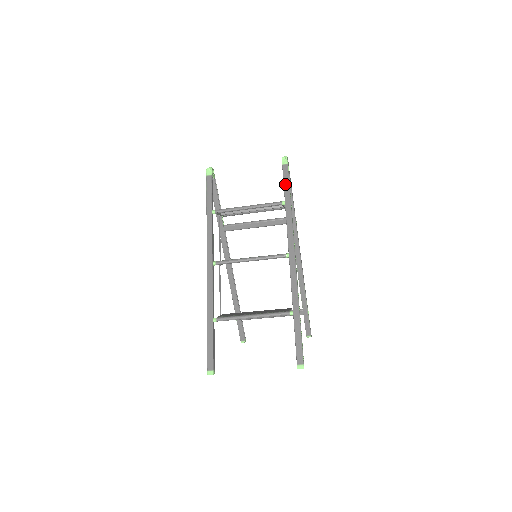
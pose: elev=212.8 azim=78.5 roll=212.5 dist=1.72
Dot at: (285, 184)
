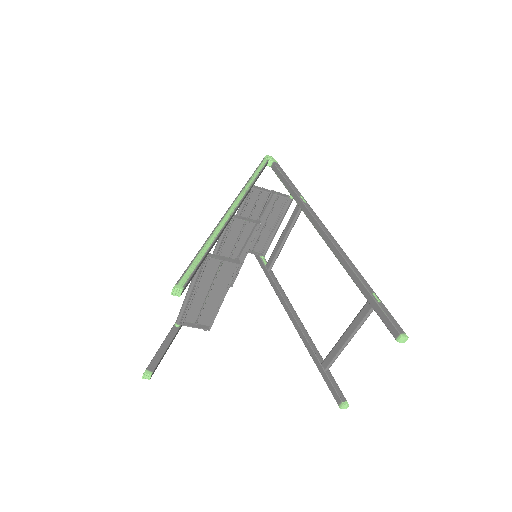
Dot at: occluded
